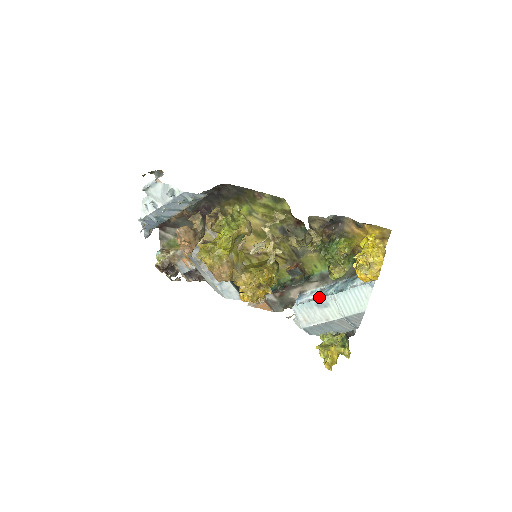
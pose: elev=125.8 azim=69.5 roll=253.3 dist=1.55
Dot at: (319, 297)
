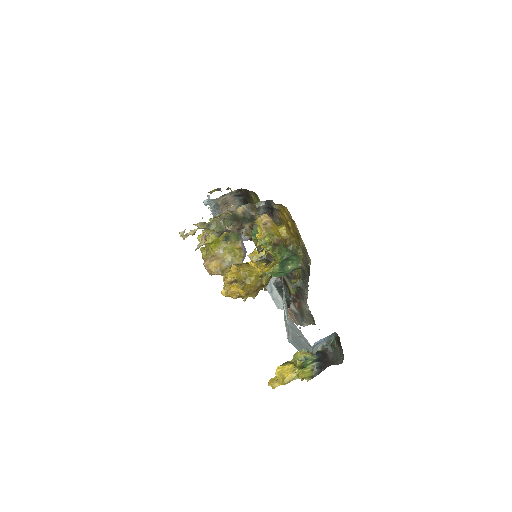
Dot at: occluded
